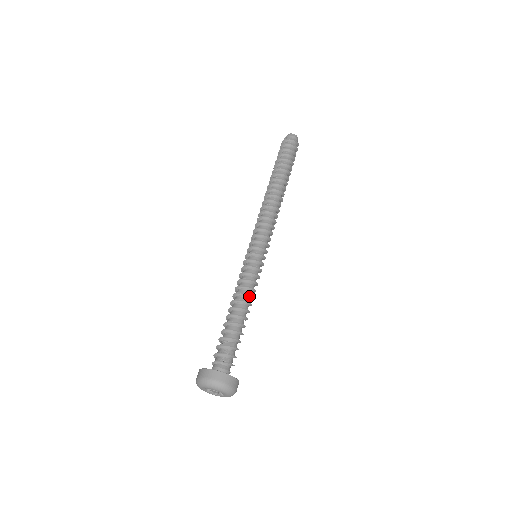
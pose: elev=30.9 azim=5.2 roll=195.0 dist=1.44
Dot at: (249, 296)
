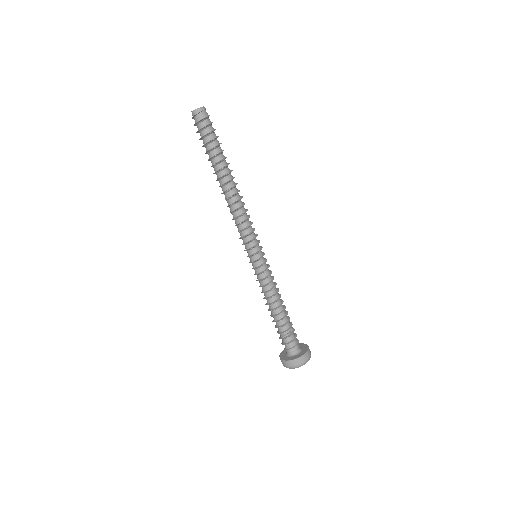
Dot at: (277, 291)
